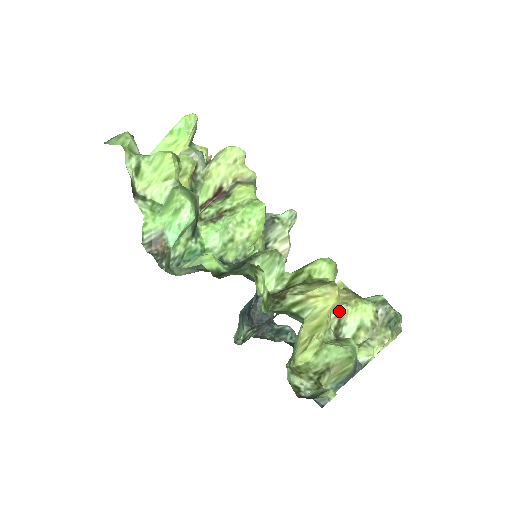
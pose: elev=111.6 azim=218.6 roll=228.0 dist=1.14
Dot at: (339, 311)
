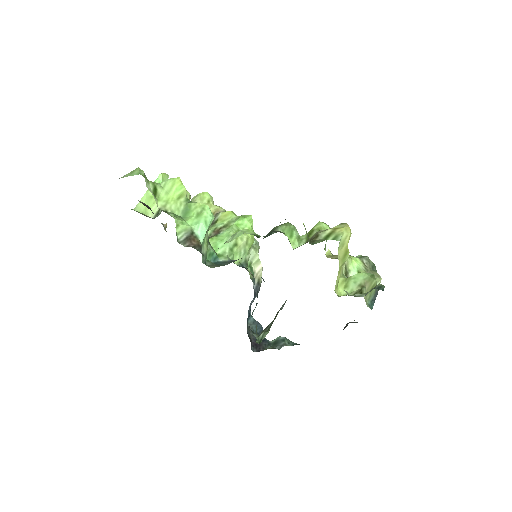
Dot at: occluded
